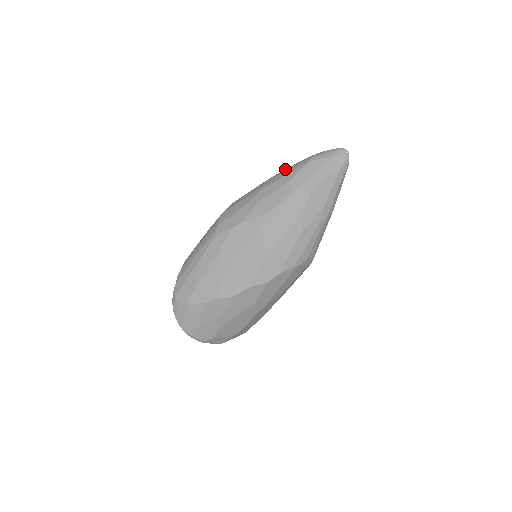
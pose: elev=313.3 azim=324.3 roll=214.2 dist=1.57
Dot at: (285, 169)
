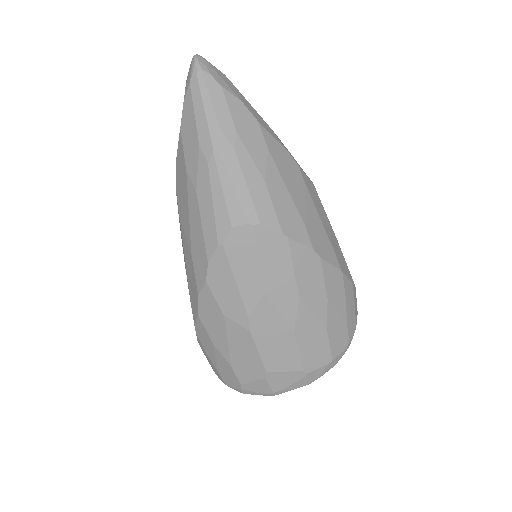
Dot at: occluded
